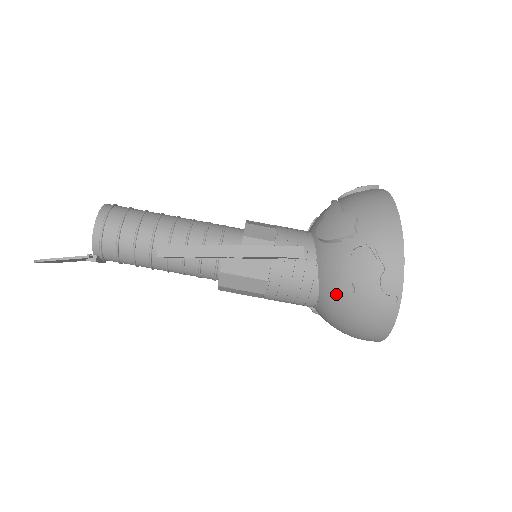
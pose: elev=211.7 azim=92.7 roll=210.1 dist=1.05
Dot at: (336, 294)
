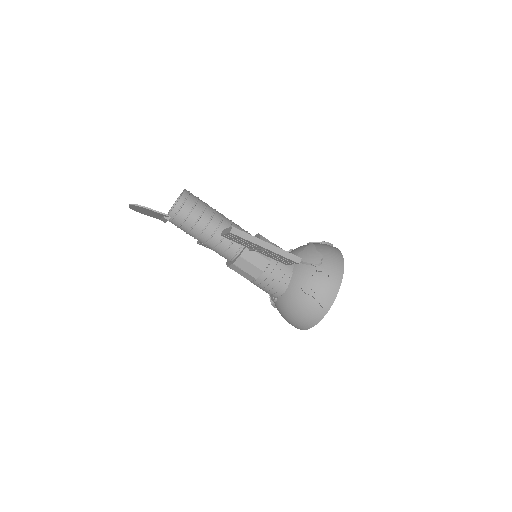
Dot at: (298, 292)
